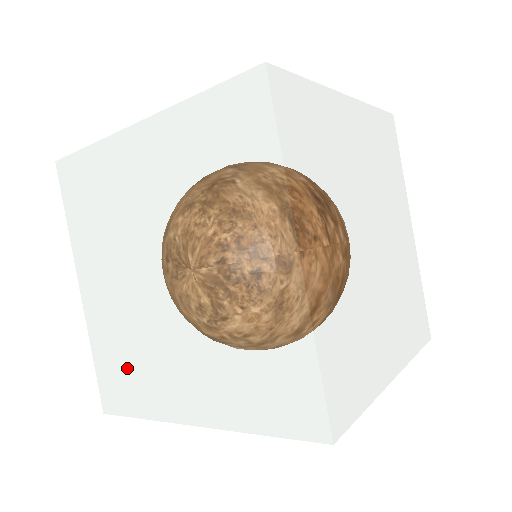
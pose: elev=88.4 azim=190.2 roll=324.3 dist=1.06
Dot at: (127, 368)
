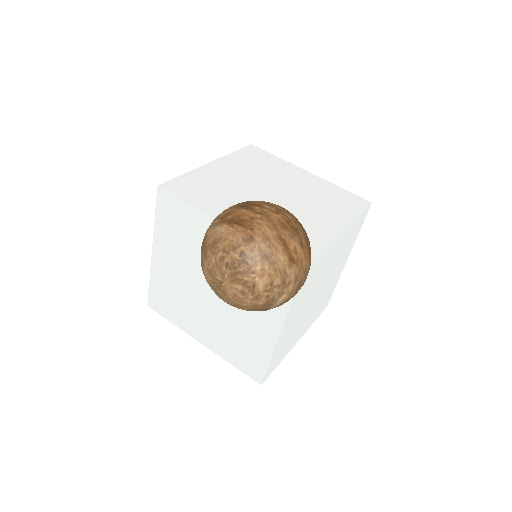
Dot at: (244, 350)
